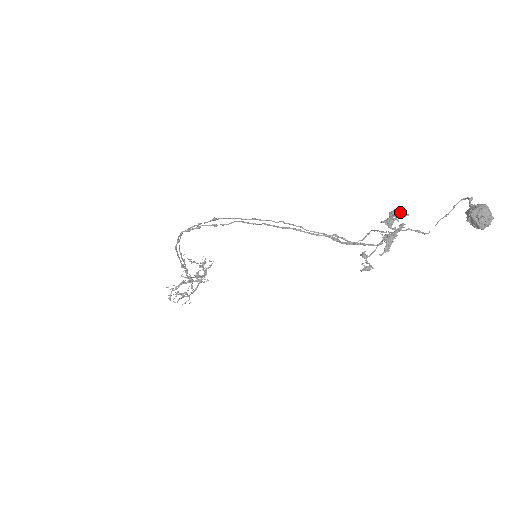
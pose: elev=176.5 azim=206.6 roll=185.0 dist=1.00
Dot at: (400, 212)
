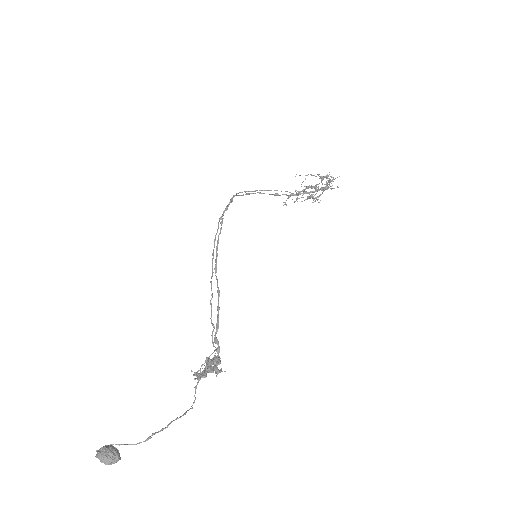
Dot at: (216, 364)
